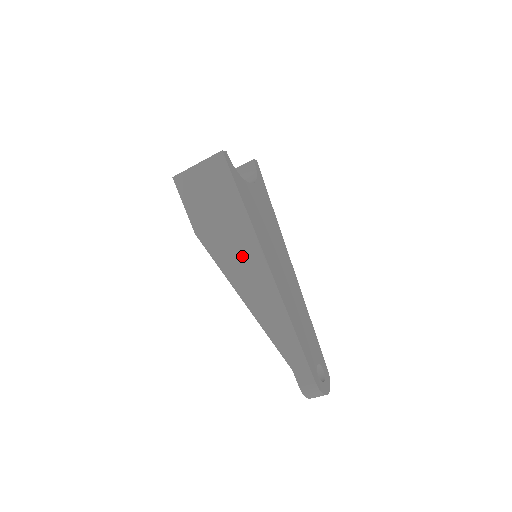
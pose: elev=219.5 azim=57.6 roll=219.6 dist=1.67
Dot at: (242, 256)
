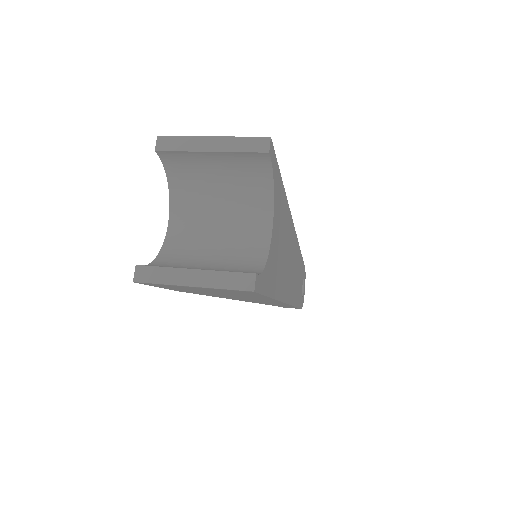
Dot at: occluded
